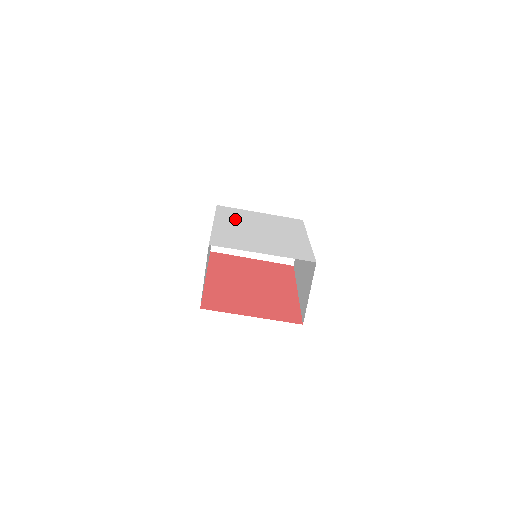
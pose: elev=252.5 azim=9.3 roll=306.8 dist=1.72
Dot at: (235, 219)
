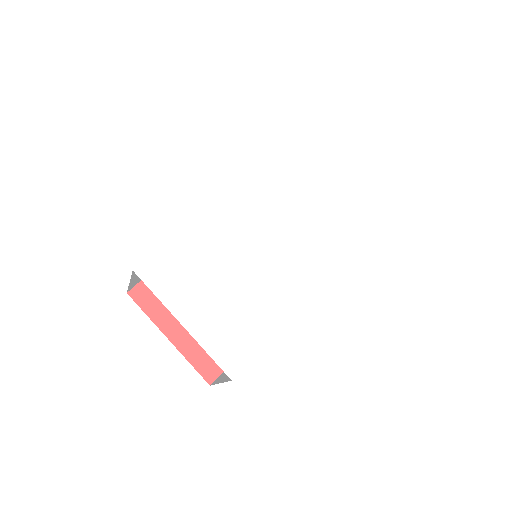
Dot at: (265, 195)
